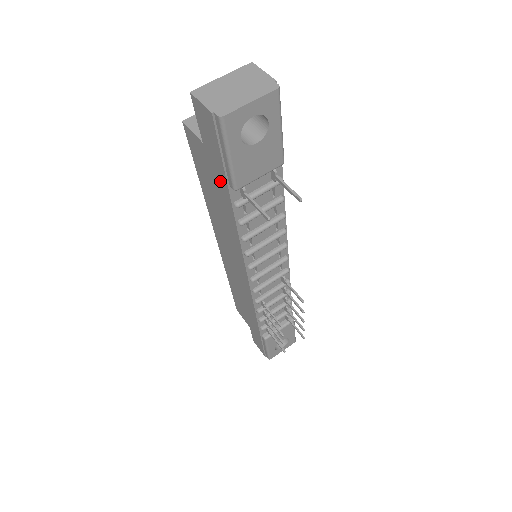
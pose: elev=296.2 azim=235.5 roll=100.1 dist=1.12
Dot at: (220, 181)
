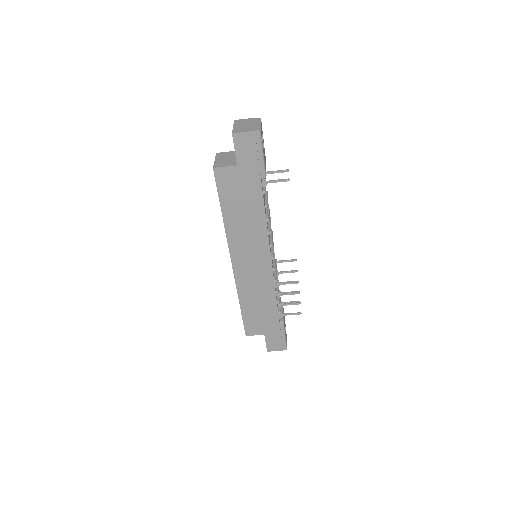
Dot at: (252, 183)
